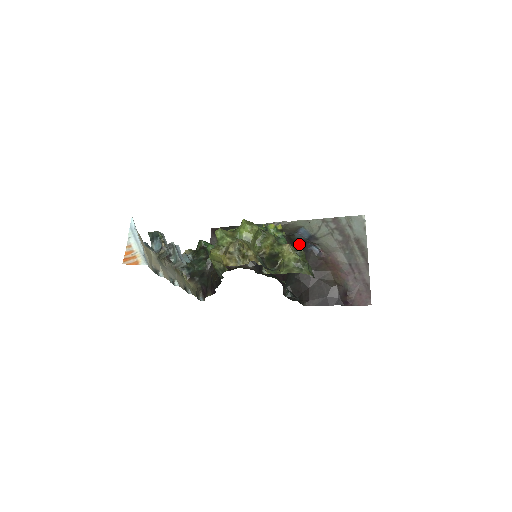
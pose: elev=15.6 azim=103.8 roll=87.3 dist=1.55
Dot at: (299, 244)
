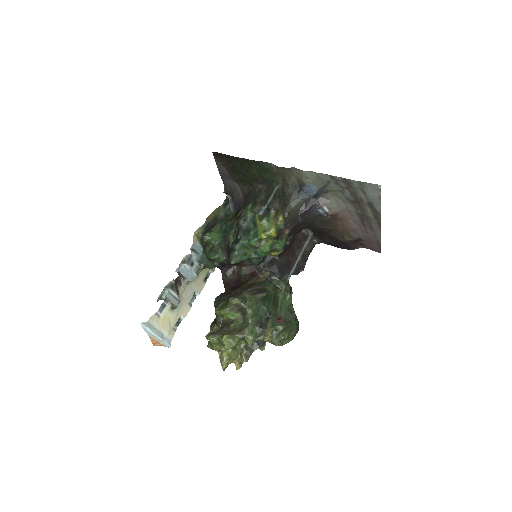
Dot at: (303, 213)
